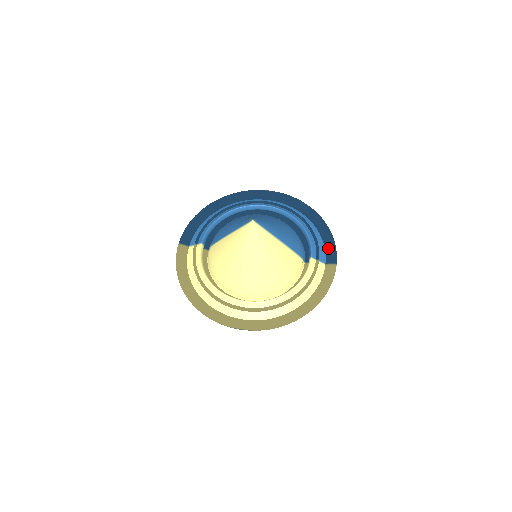
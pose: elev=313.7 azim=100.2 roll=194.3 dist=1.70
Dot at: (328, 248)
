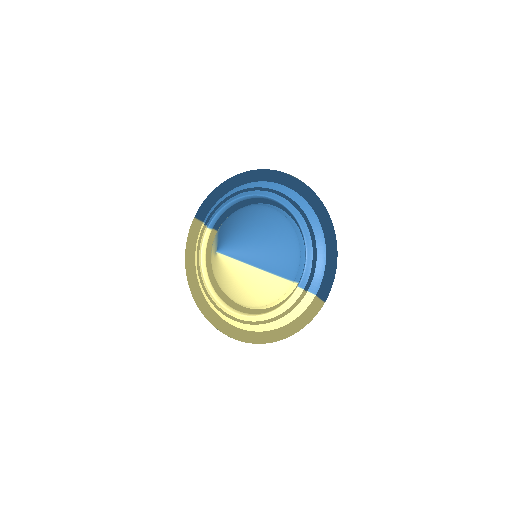
Dot at: (326, 278)
